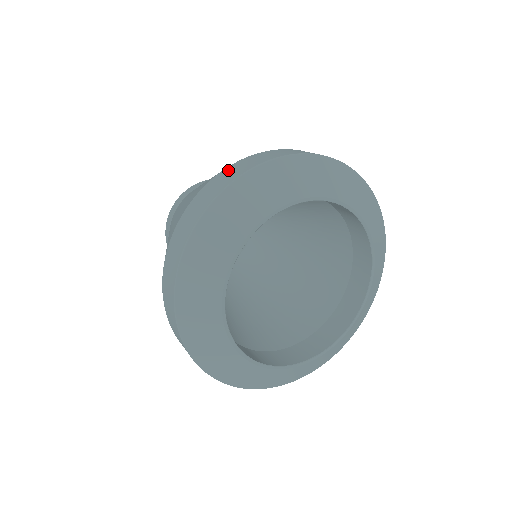
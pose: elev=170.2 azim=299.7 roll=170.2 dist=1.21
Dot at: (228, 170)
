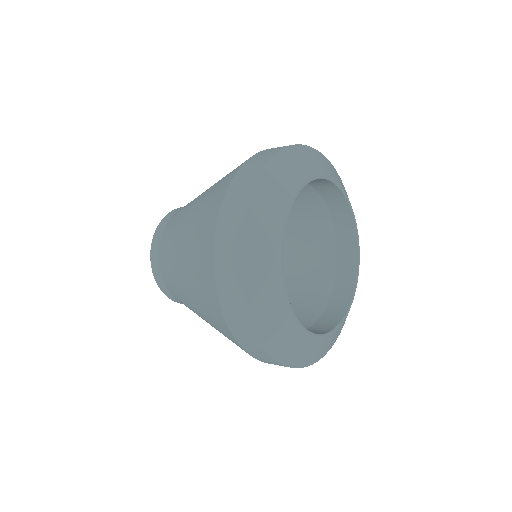
Dot at: (221, 234)
